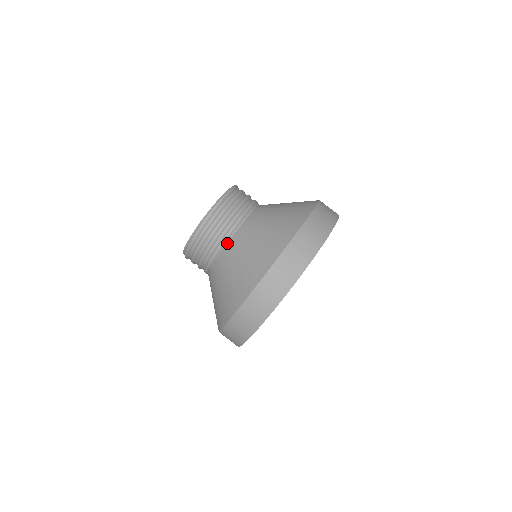
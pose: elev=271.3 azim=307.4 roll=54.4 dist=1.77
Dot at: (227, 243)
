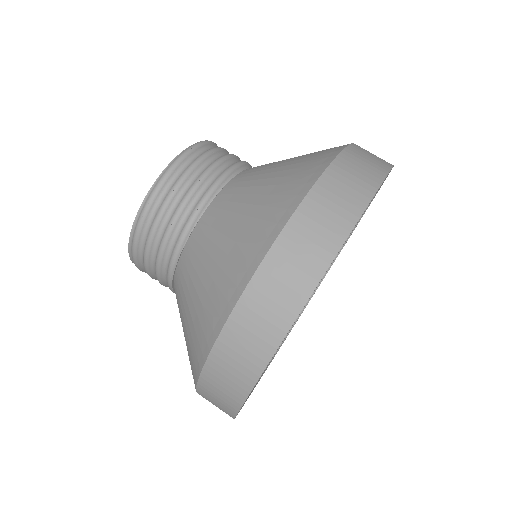
Dot at: (216, 196)
